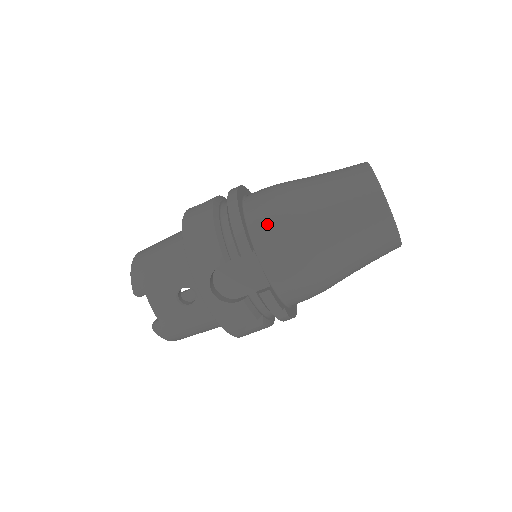
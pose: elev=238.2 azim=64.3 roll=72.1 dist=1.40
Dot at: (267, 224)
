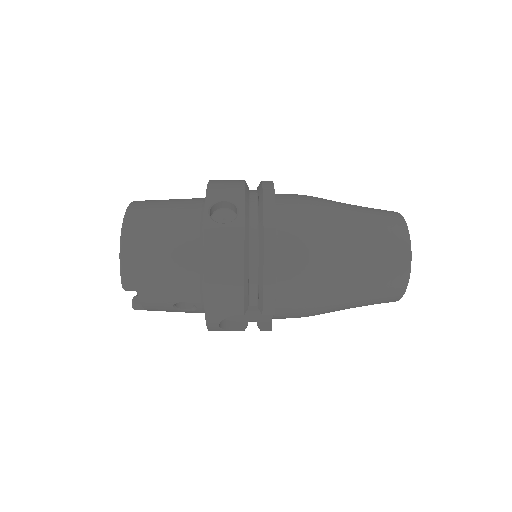
Dot at: (297, 287)
